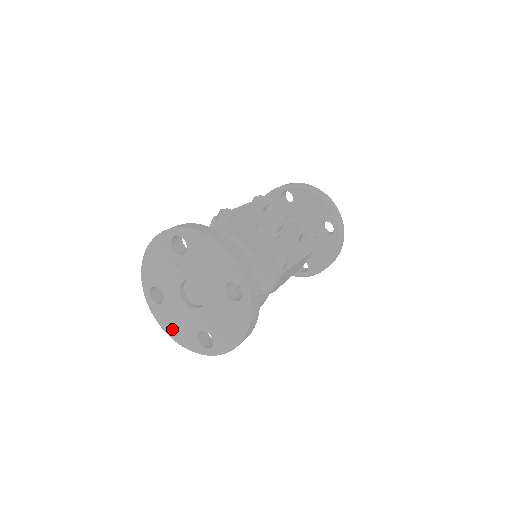
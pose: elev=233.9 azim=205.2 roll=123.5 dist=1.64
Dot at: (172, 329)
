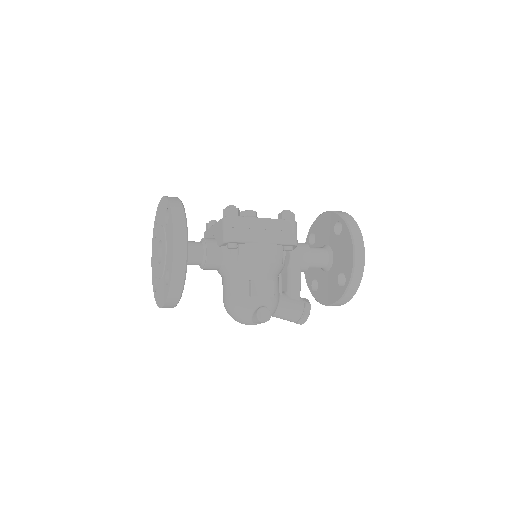
Dot at: (161, 299)
